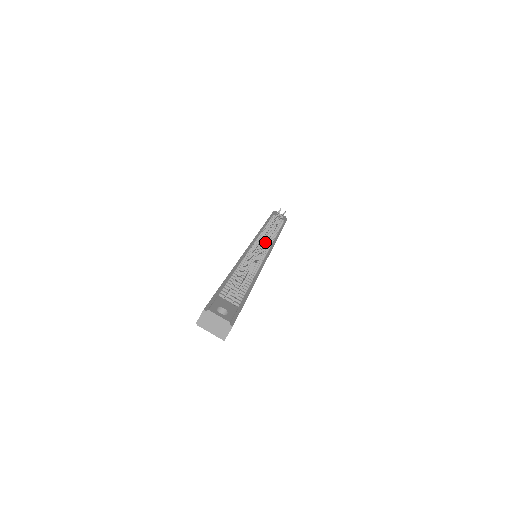
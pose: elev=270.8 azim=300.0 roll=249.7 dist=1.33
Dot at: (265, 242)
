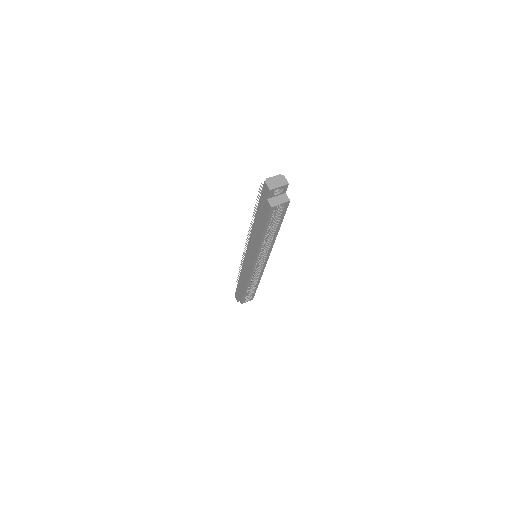
Dot at: occluded
